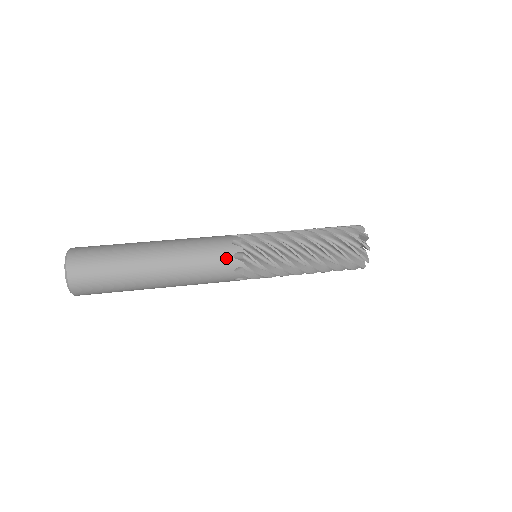
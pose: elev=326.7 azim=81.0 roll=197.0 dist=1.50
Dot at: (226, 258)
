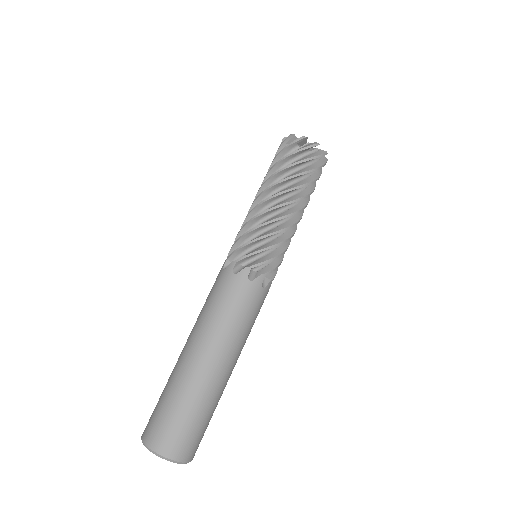
Dot at: occluded
